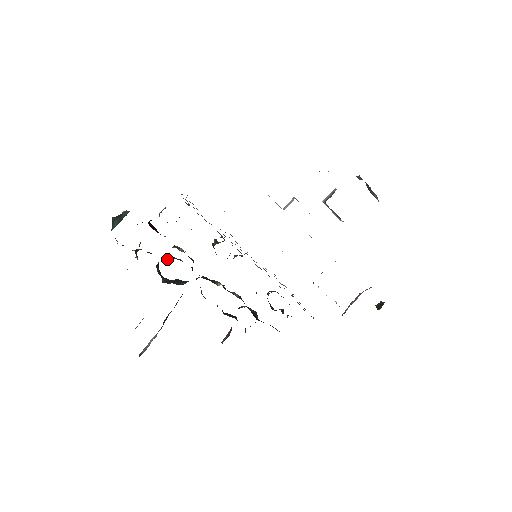
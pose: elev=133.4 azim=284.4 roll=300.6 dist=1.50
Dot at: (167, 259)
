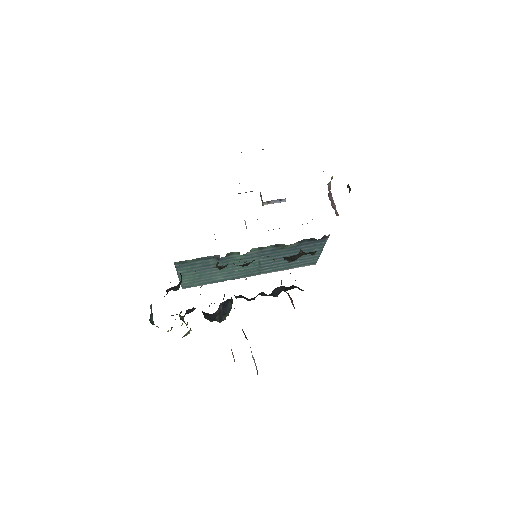
Dot at: occluded
